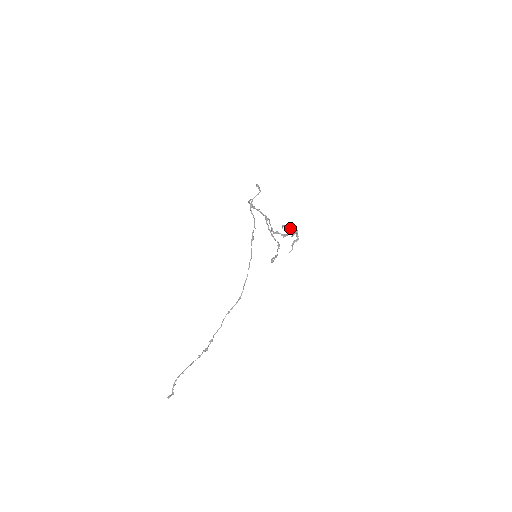
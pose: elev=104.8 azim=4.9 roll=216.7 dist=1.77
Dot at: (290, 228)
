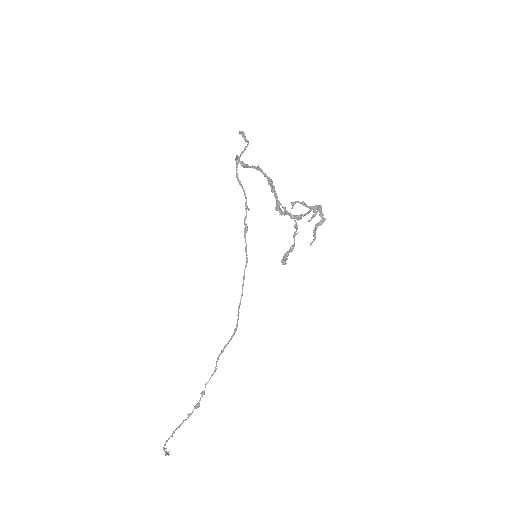
Dot at: (306, 204)
